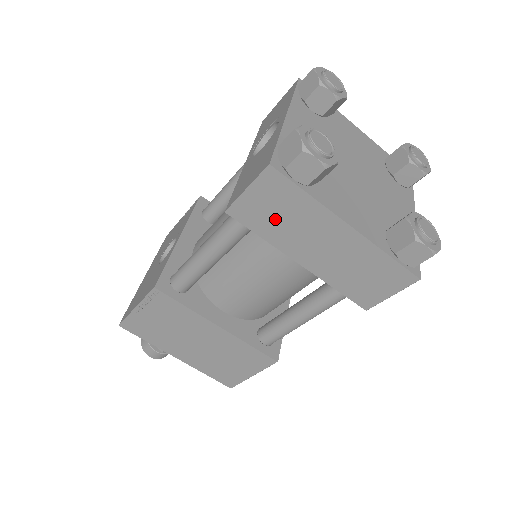
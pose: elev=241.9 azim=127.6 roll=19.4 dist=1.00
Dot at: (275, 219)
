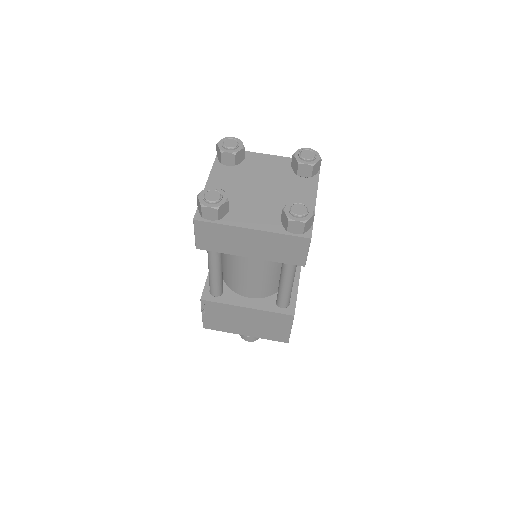
Dot at: (218, 242)
